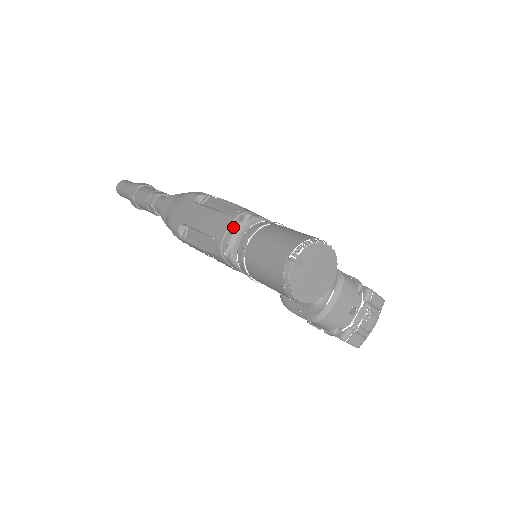
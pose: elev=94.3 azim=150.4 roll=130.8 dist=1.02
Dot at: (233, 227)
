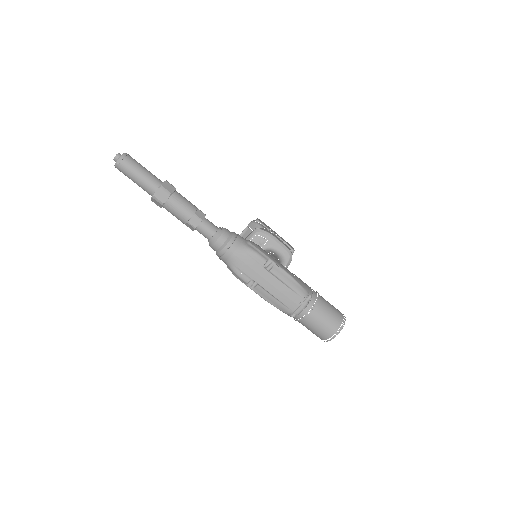
Dot at: (302, 306)
